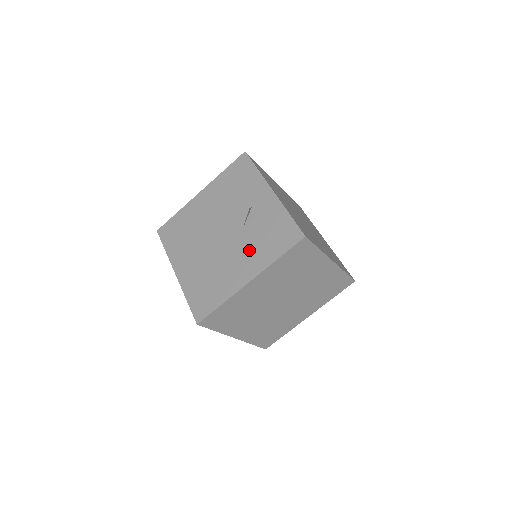
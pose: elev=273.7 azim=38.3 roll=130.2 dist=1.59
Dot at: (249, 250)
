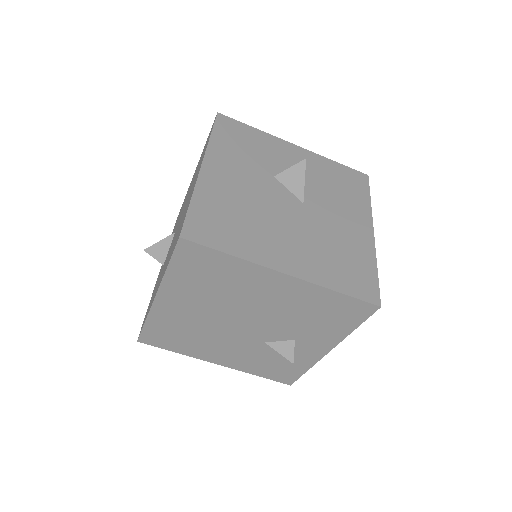
Dot at: (247, 355)
